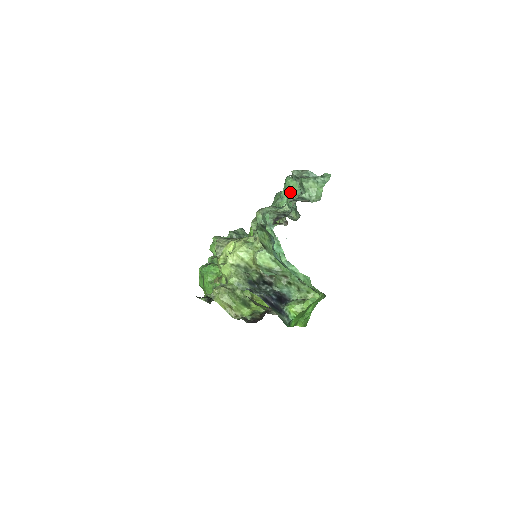
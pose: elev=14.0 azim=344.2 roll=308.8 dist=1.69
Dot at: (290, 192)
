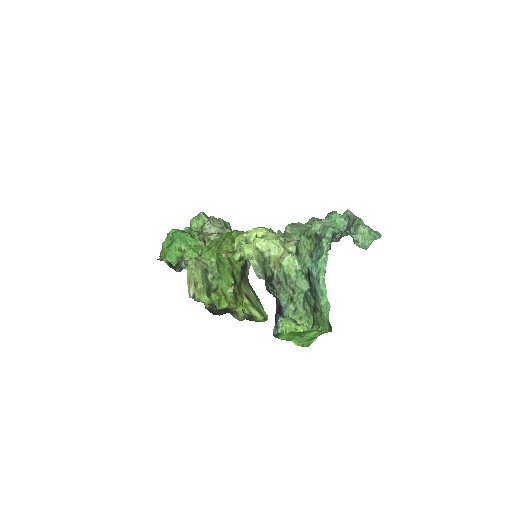
Dot at: (334, 225)
